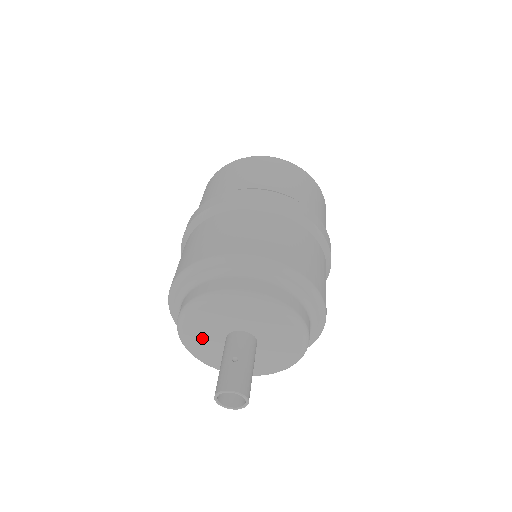
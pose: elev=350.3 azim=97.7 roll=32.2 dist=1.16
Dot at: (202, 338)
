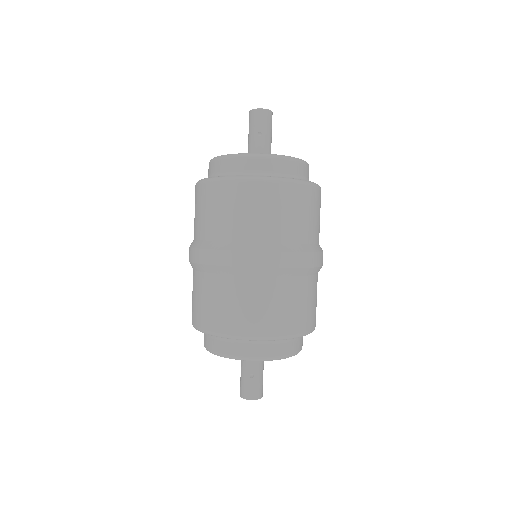
Dot at: occluded
